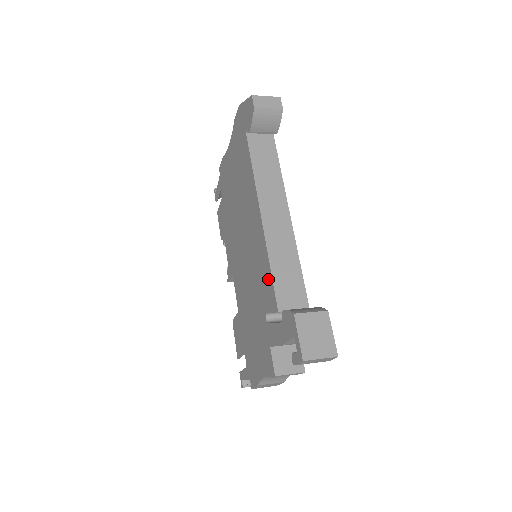
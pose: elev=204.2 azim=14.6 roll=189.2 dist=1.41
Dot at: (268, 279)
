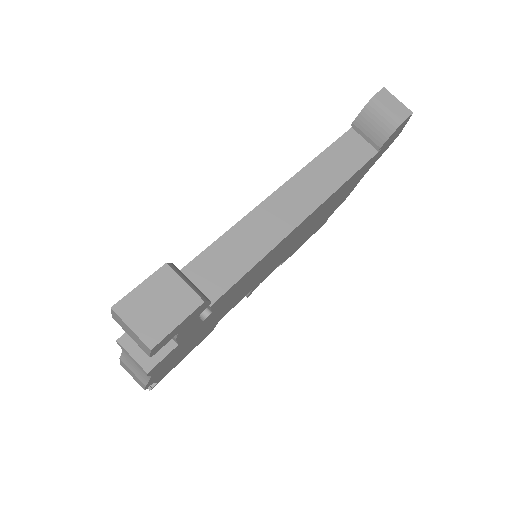
Dot at: occluded
